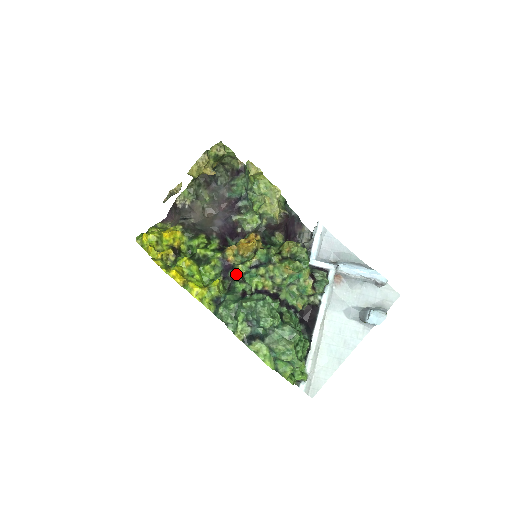
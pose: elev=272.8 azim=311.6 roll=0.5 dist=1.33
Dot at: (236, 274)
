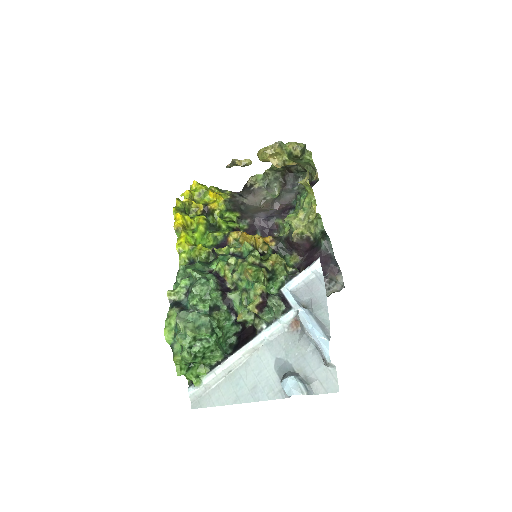
Dot at: (216, 250)
